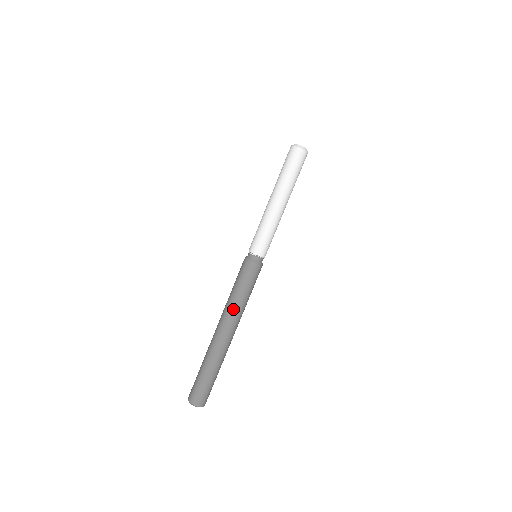
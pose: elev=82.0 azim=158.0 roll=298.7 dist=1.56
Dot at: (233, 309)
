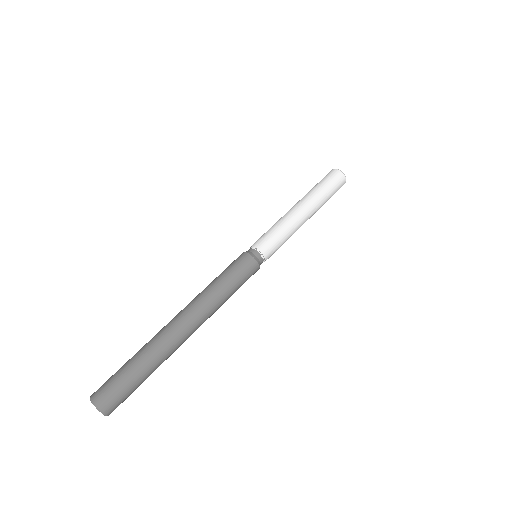
Dot at: (207, 298)
